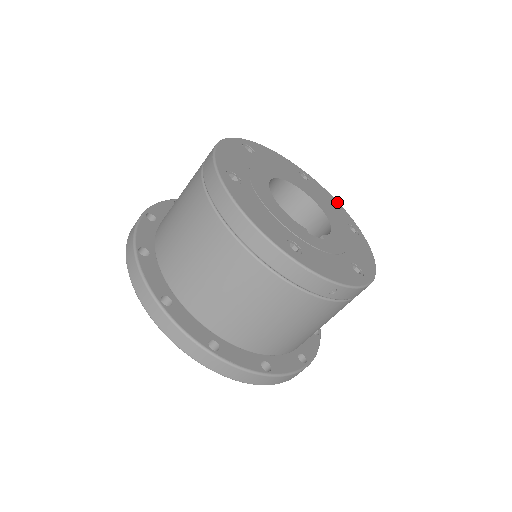
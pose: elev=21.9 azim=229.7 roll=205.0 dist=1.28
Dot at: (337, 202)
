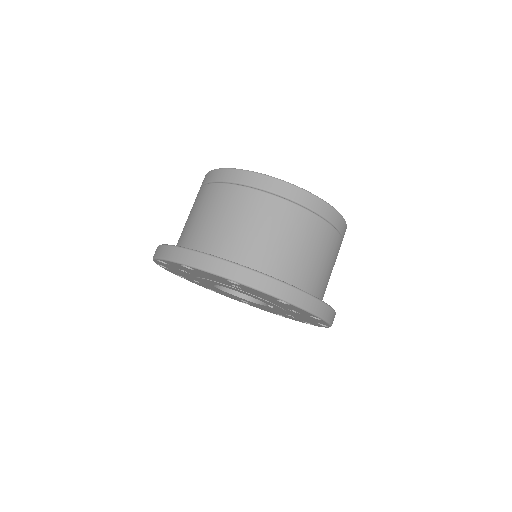
Dot at: occluded
